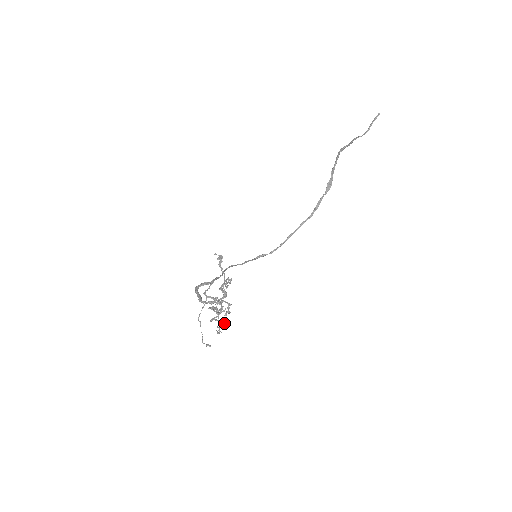
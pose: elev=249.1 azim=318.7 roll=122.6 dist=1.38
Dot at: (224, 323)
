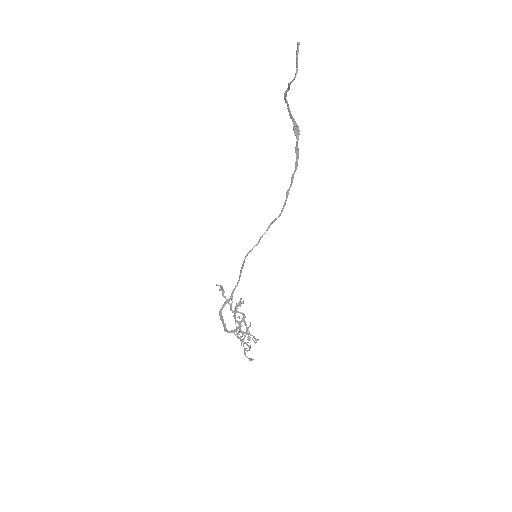
Dot at: occluded
